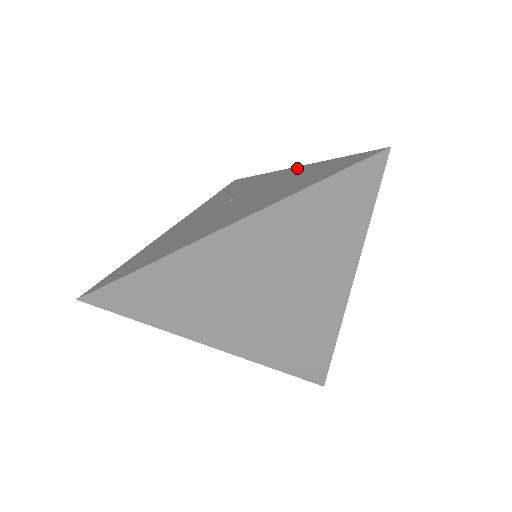
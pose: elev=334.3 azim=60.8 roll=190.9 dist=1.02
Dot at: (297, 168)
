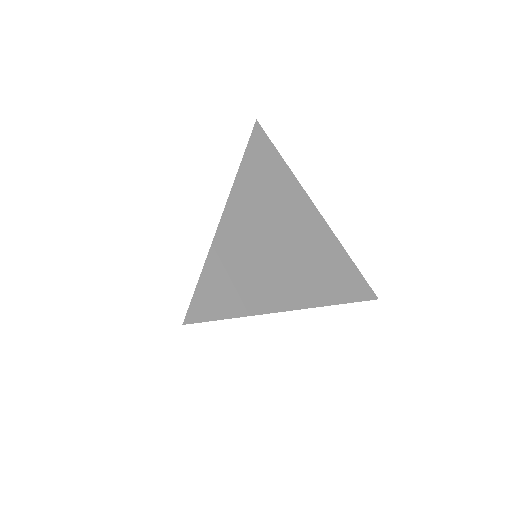
Dot at: occluded
